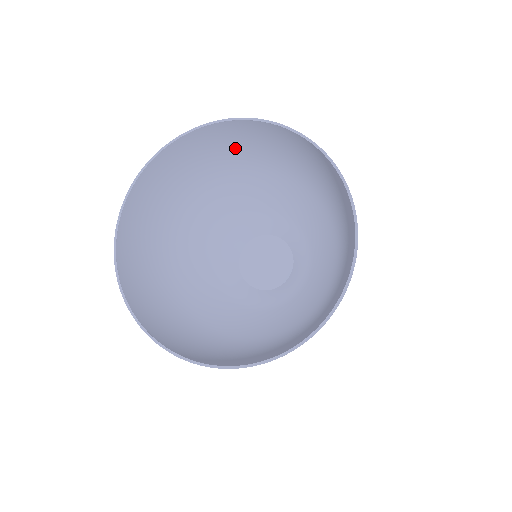
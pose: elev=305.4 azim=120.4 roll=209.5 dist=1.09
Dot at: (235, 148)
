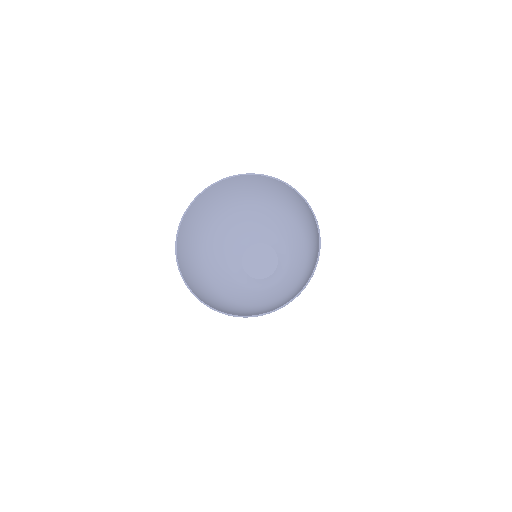
Dot at: (238, 191)
